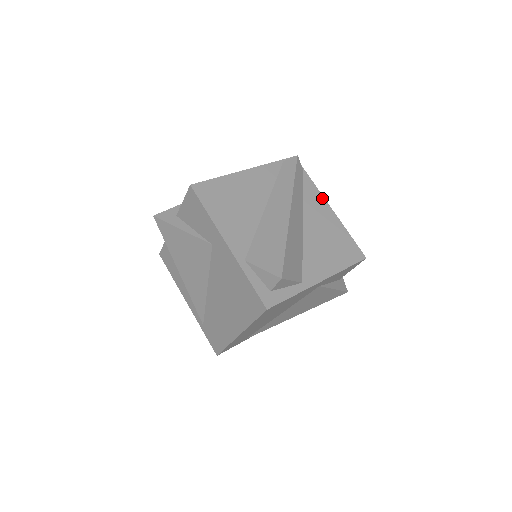
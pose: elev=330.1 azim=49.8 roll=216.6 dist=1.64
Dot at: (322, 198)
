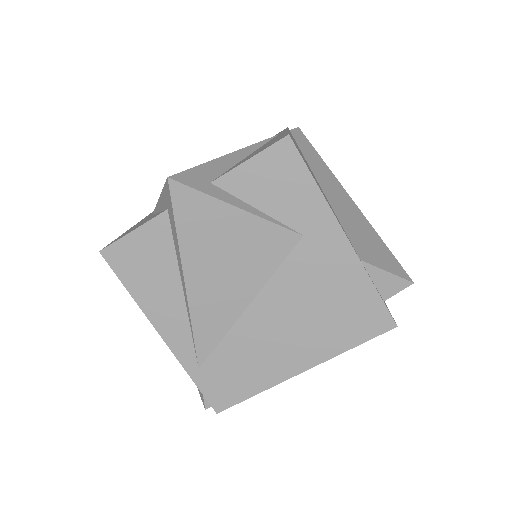
Dot at: occluded
